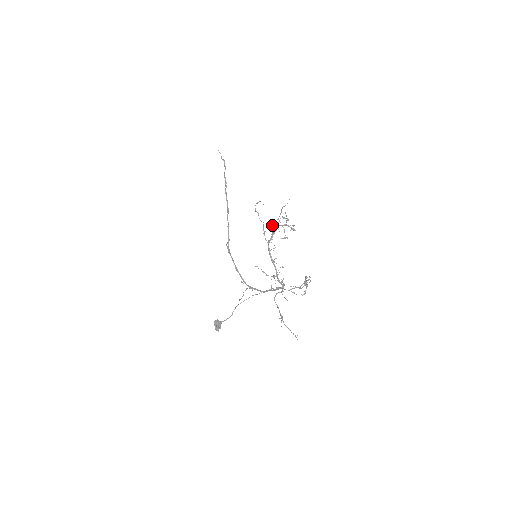
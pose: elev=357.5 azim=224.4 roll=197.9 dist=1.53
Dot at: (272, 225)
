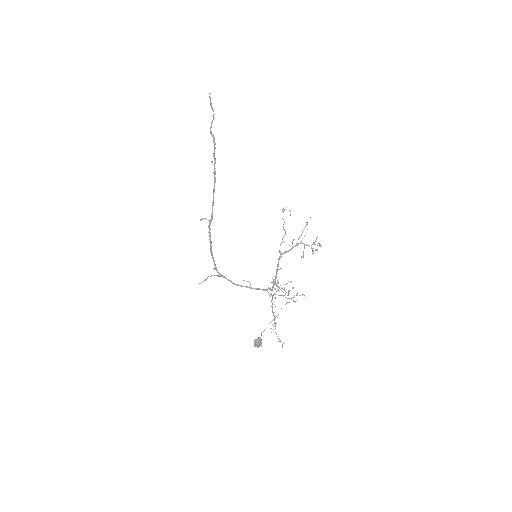
Dot at: (294, 239)
